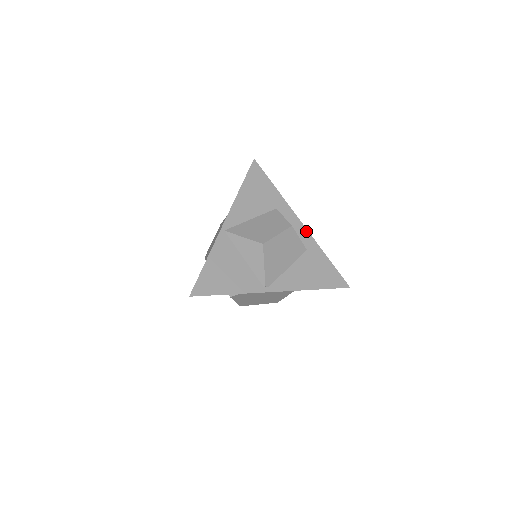
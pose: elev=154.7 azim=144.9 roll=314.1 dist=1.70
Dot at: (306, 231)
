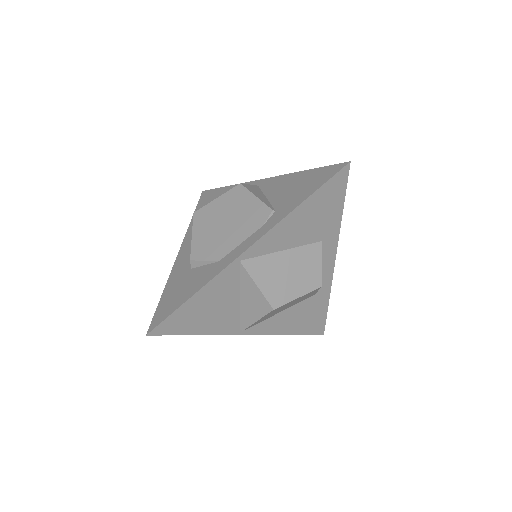
Dot at: (331, 273)
